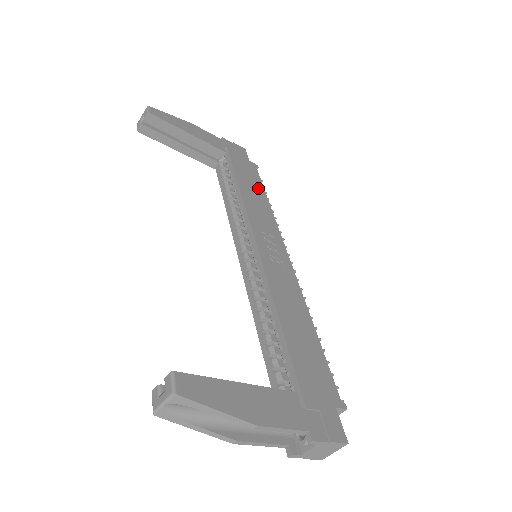
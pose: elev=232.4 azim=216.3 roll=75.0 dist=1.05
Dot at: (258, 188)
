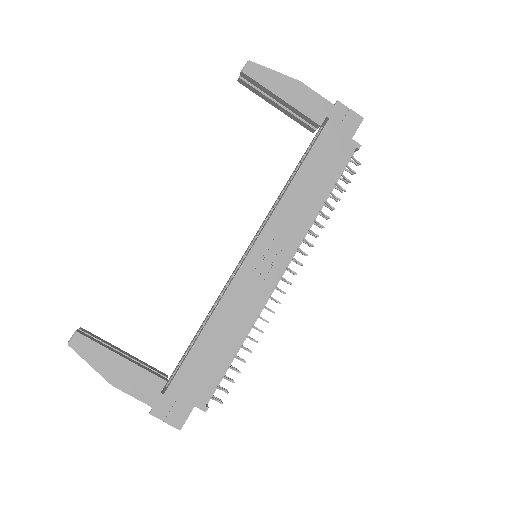
Dot at: (325, 181)
